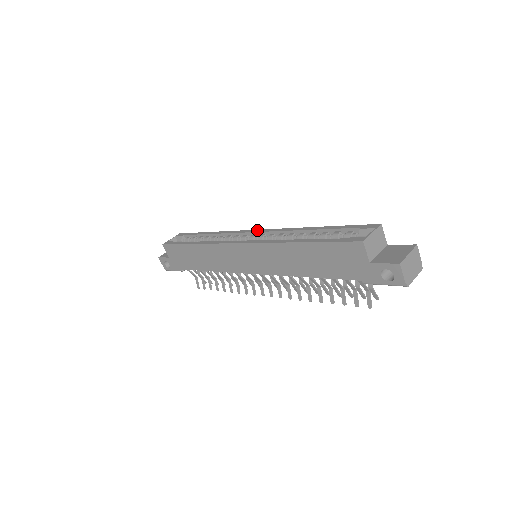
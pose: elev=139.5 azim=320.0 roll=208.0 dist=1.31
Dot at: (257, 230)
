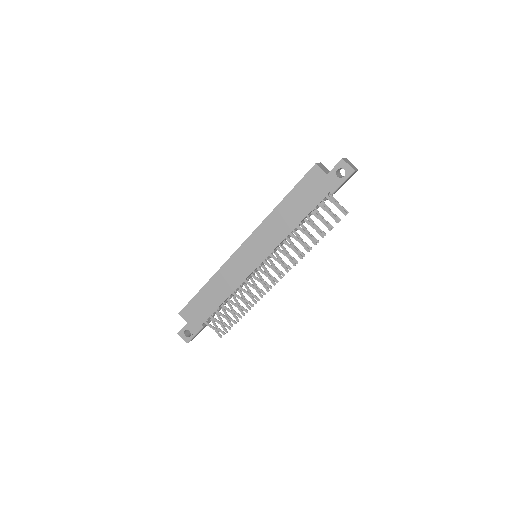
Dot at: occluded
